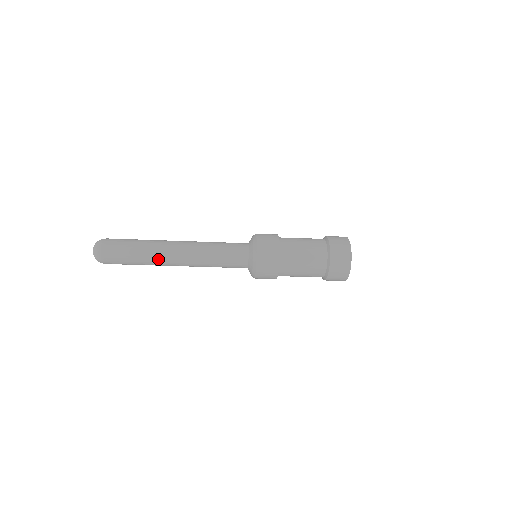
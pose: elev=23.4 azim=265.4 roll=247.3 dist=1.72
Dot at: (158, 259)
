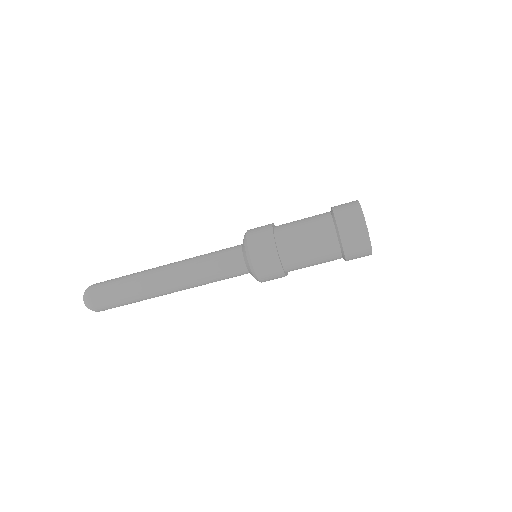
Dot at: (145, 274)
